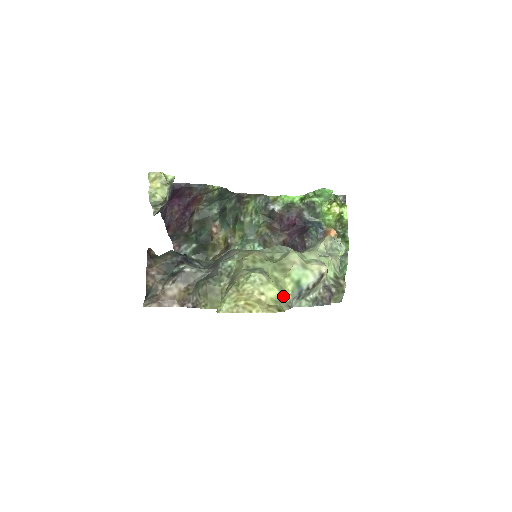
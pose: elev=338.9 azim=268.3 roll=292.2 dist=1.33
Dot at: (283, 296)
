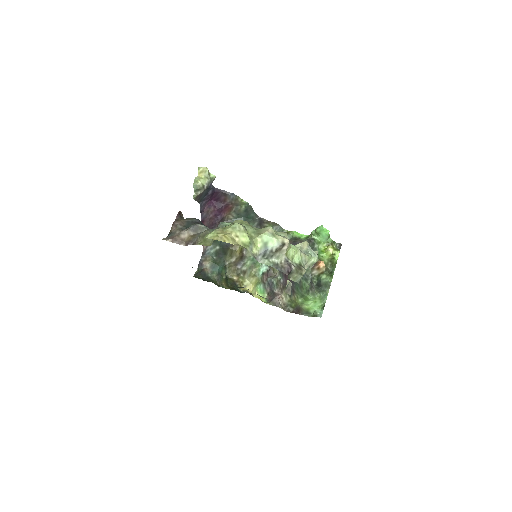
Dot at: (252, 246)
